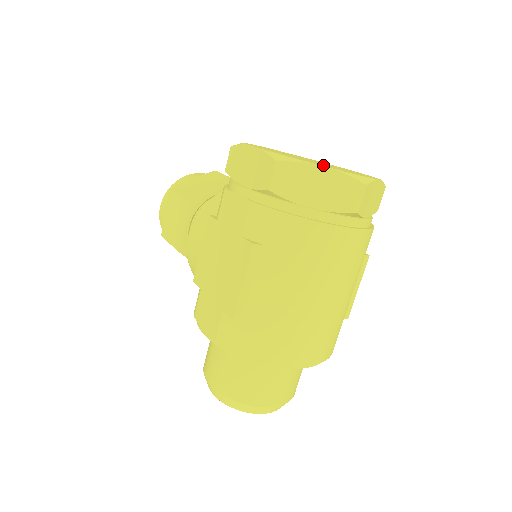
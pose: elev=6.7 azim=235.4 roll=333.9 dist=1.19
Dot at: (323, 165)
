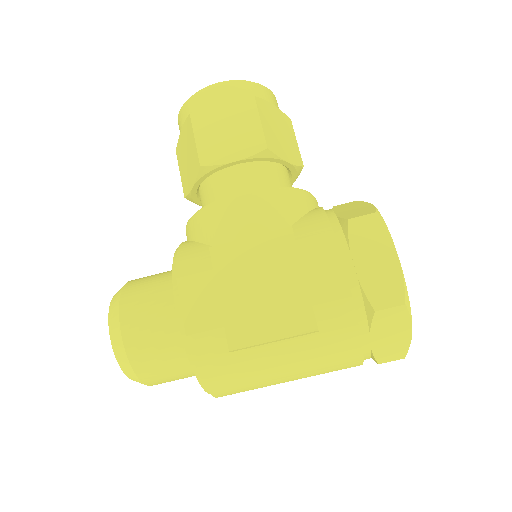
Dot at: occluded
